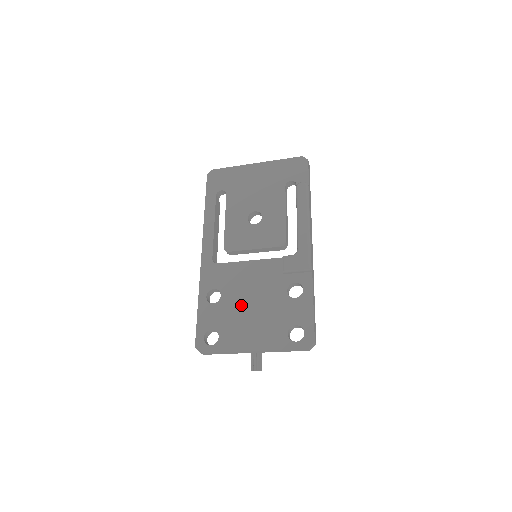
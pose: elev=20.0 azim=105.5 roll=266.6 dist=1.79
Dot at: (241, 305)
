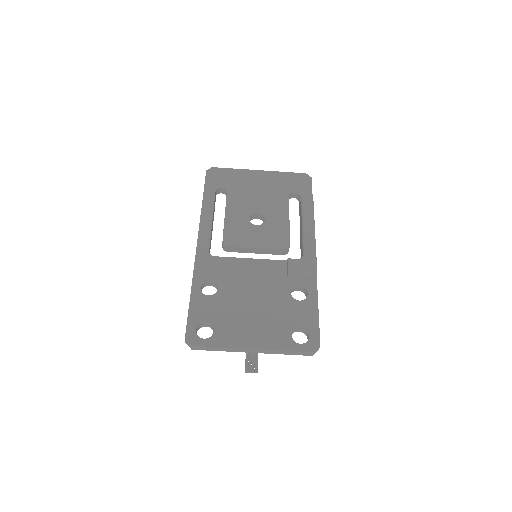
Dot at: (241, 301)
